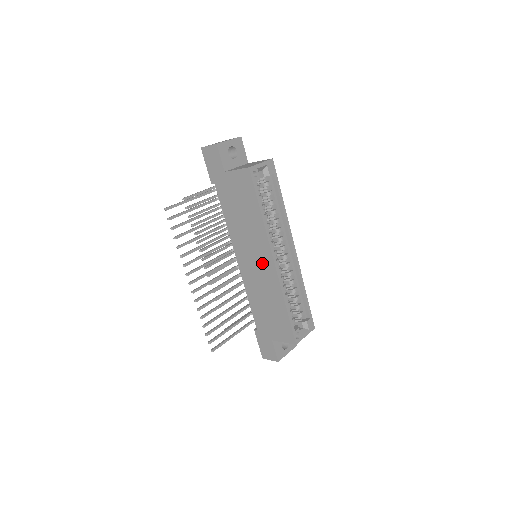
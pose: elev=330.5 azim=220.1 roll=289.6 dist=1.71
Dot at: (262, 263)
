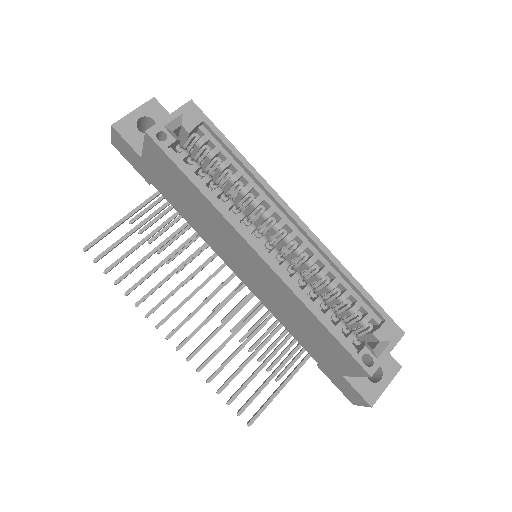
Dot at: (253, 265)
